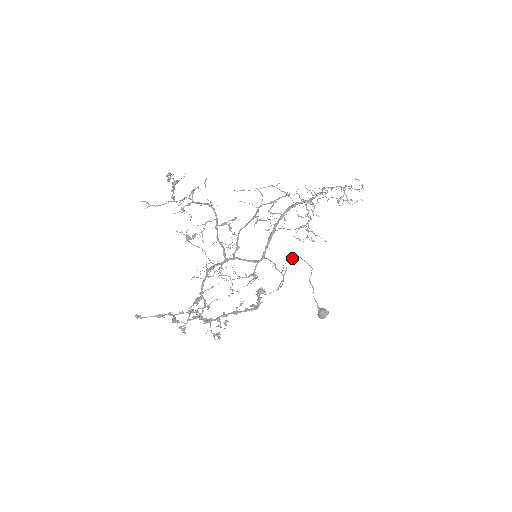
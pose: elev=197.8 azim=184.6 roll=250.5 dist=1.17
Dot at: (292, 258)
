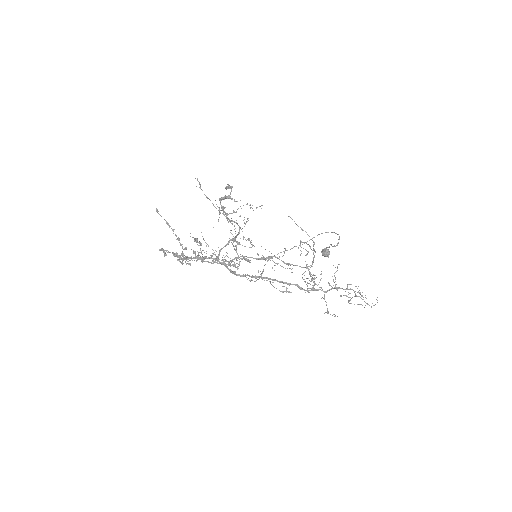
Dot at: (328, 232)
